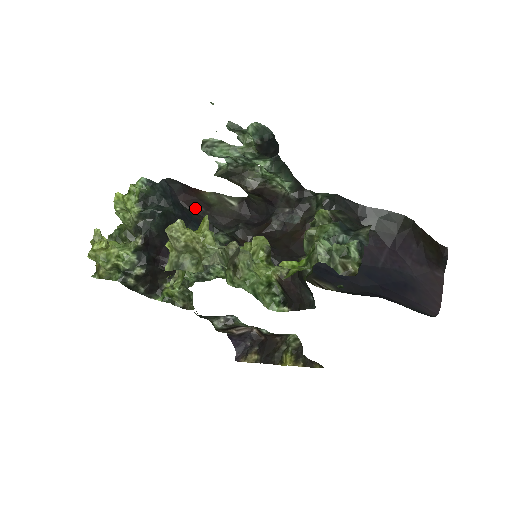
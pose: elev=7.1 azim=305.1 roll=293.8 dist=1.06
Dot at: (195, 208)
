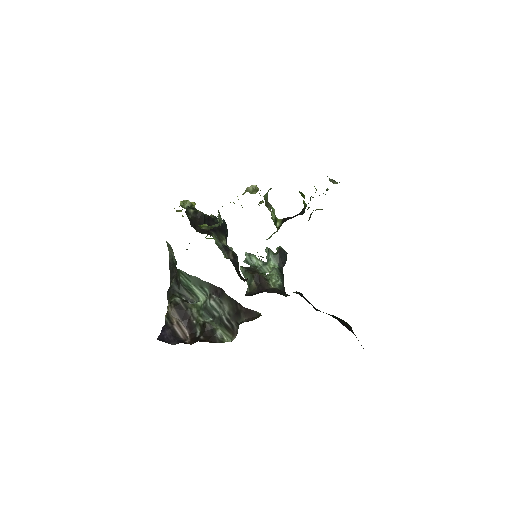
Dot at: occluded
